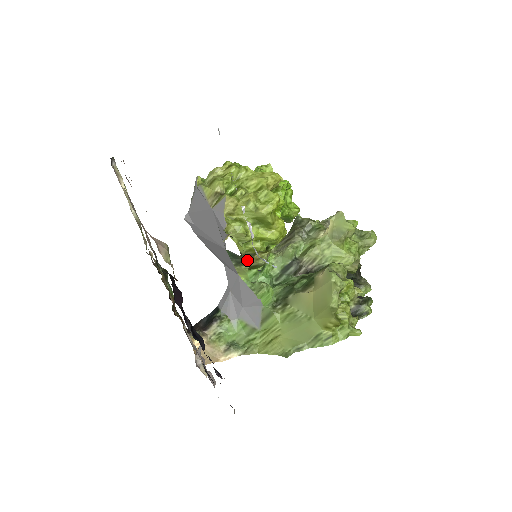
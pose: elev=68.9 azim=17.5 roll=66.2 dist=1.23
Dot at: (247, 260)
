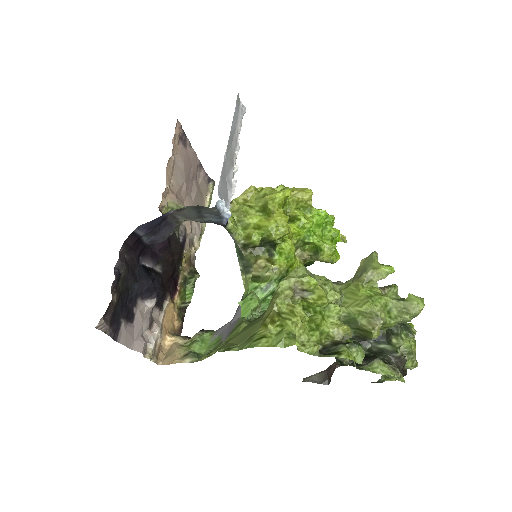
Dot at: (251, 264)
